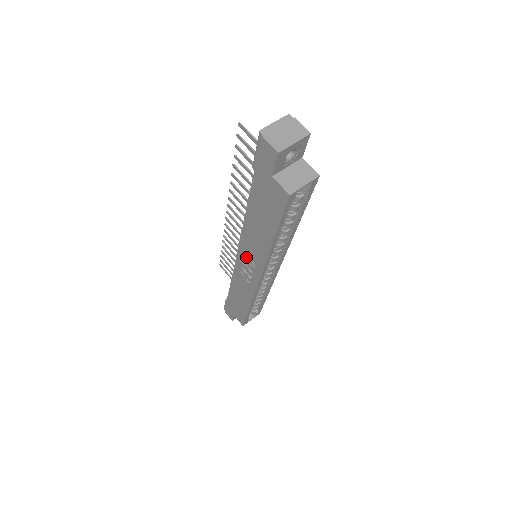
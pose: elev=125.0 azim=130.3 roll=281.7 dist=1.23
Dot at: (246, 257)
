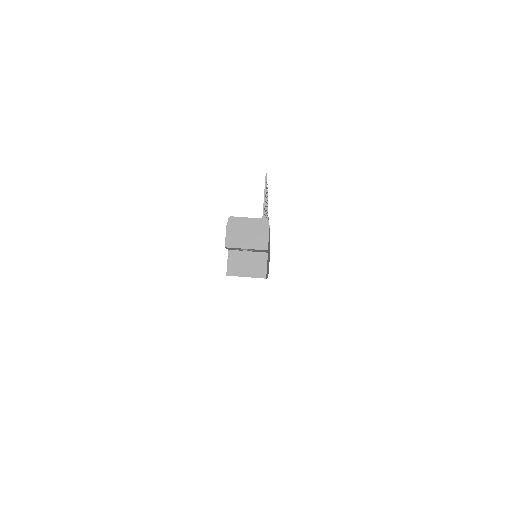
Dot at: occluded
